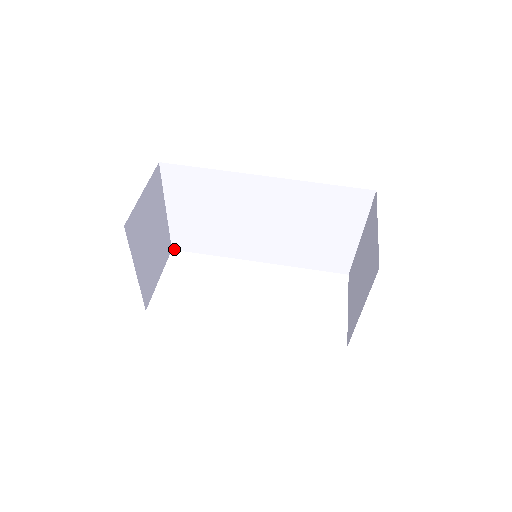
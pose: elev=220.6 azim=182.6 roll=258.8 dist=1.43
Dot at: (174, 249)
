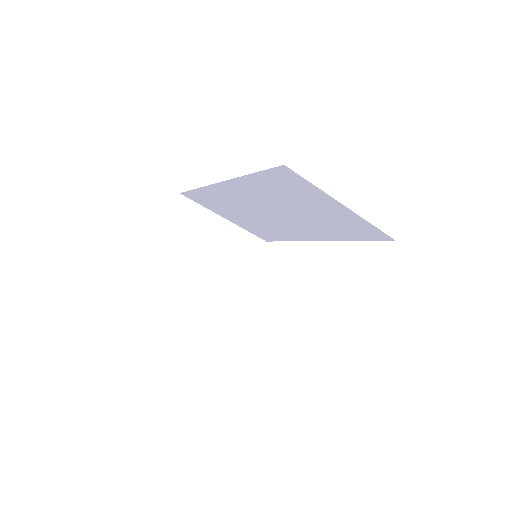
Dot at: (267, 241)
